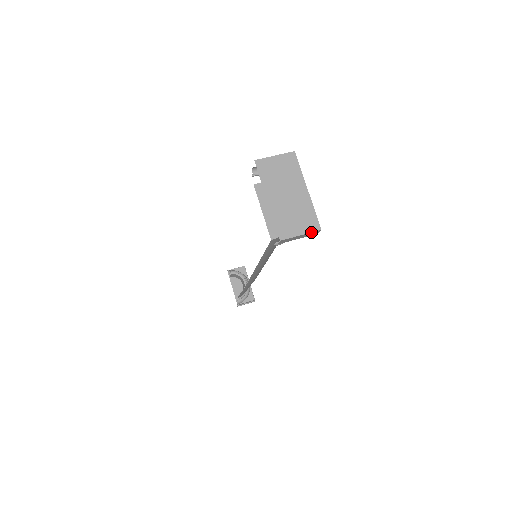
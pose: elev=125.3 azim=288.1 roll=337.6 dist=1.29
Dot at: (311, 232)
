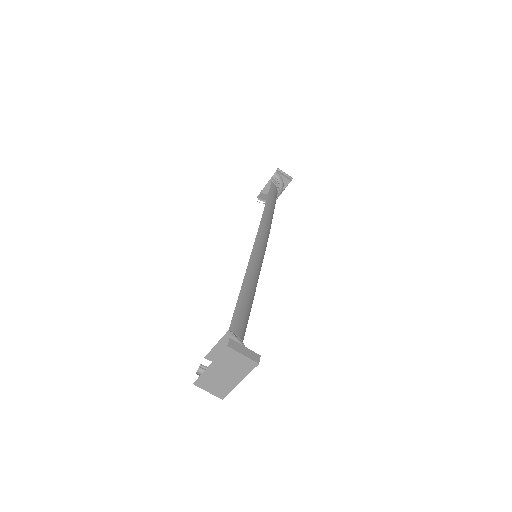
Dot at: occluded
